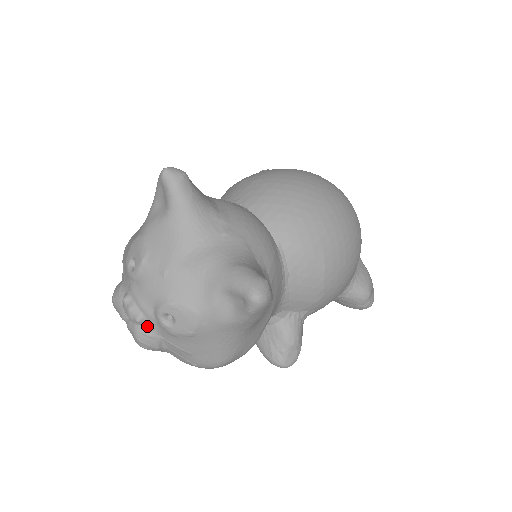
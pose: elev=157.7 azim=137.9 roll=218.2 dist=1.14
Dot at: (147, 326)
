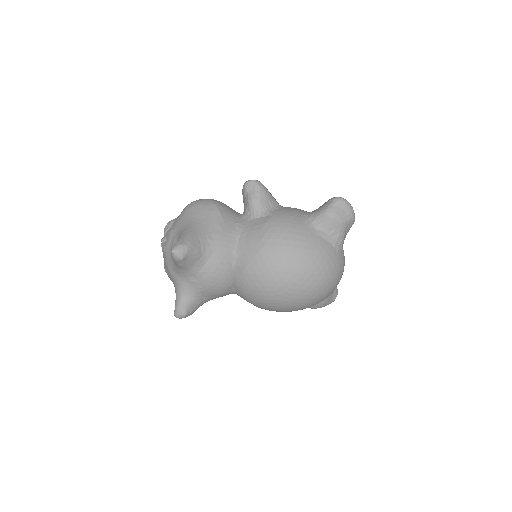
Dot at: occluded
